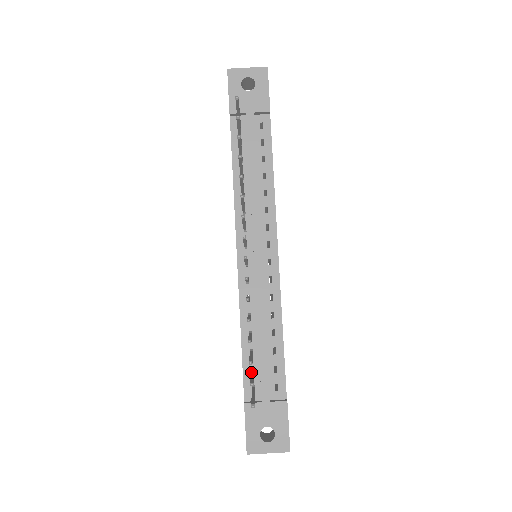
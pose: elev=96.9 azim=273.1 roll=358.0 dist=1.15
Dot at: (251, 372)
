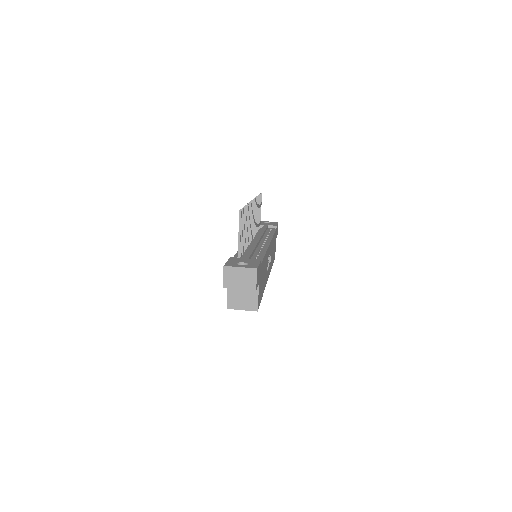
Dot at: (240, 243)
